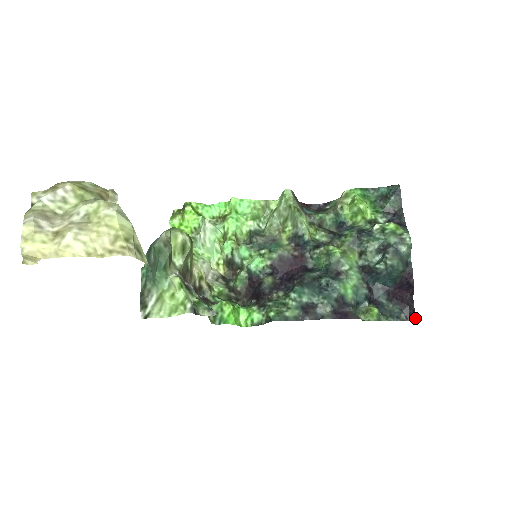
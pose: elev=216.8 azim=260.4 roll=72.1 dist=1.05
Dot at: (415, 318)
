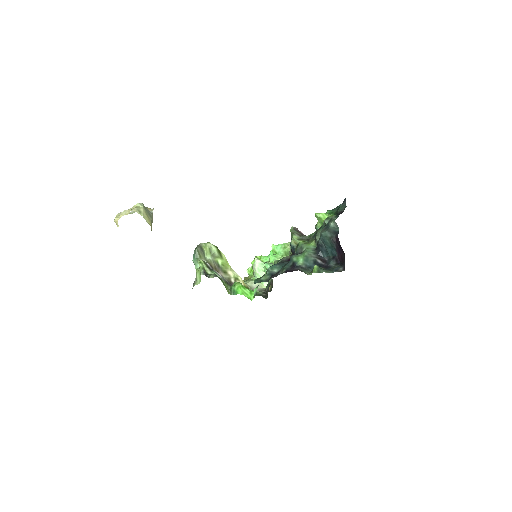
Dot at: occluded
